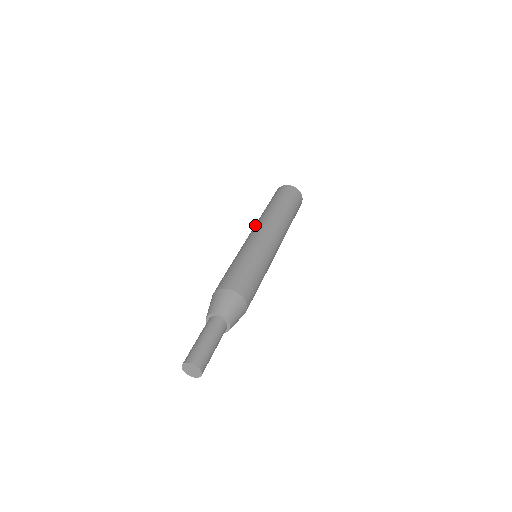
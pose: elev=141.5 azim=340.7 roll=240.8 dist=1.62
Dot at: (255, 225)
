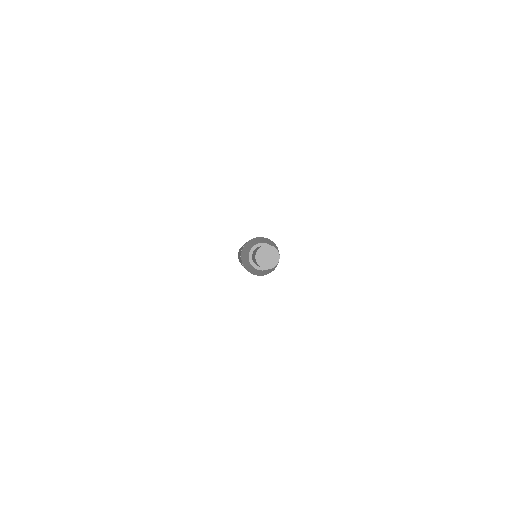
Dot at: occluded
